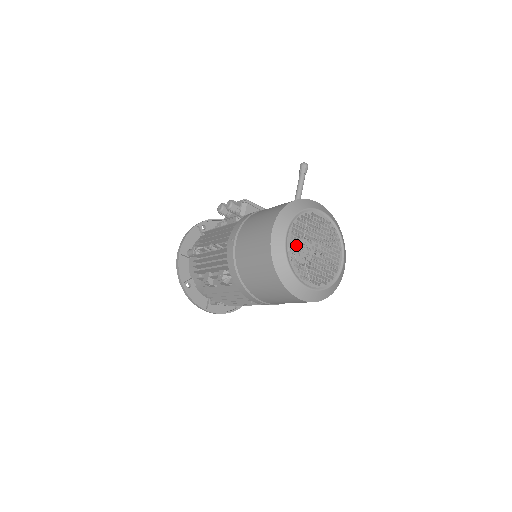
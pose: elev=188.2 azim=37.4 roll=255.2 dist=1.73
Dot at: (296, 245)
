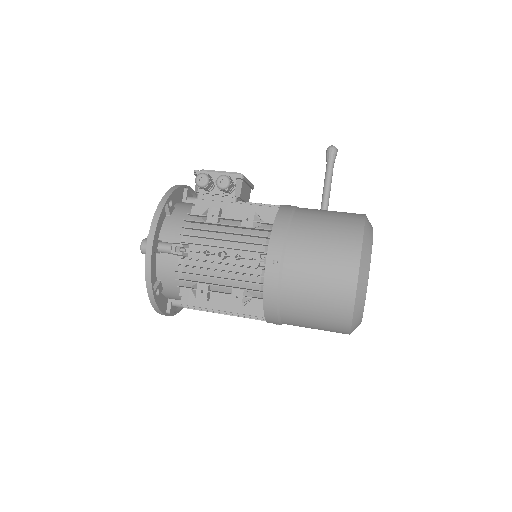
Dot at: occluded
